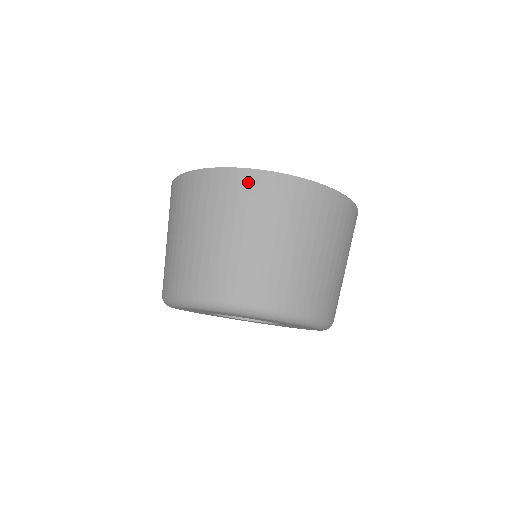
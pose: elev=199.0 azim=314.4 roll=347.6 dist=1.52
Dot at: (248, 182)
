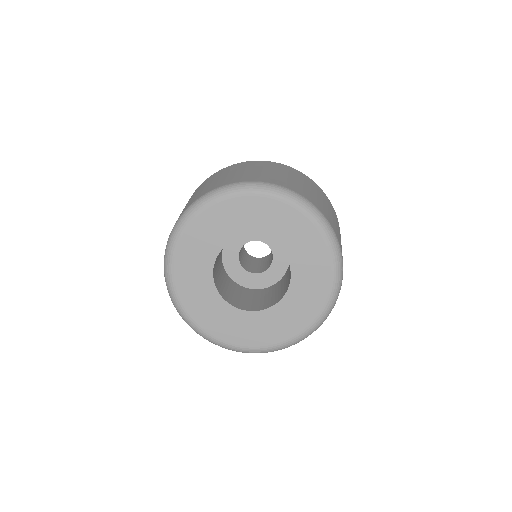
Dot at: (271, 163)
